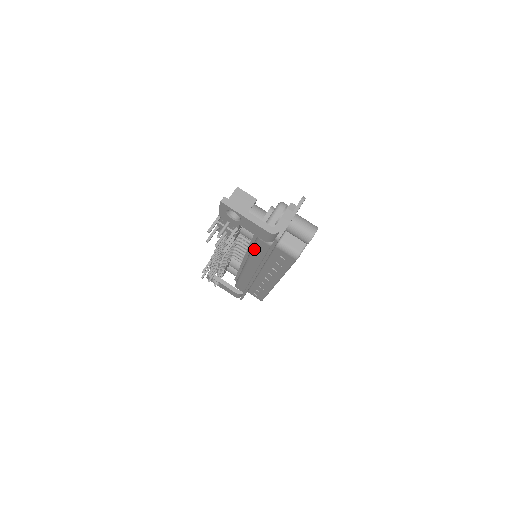
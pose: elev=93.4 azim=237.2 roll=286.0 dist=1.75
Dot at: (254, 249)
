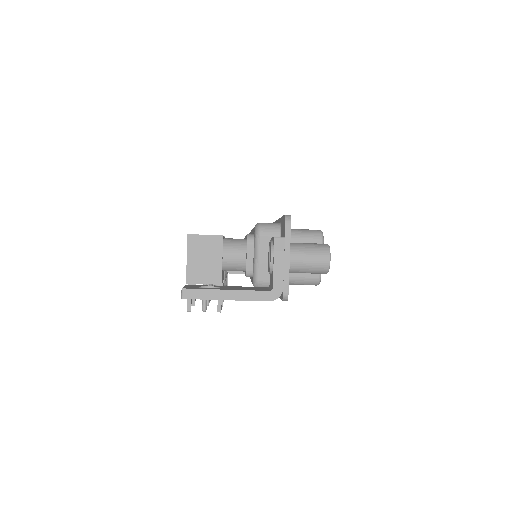
Dot at: occluded
